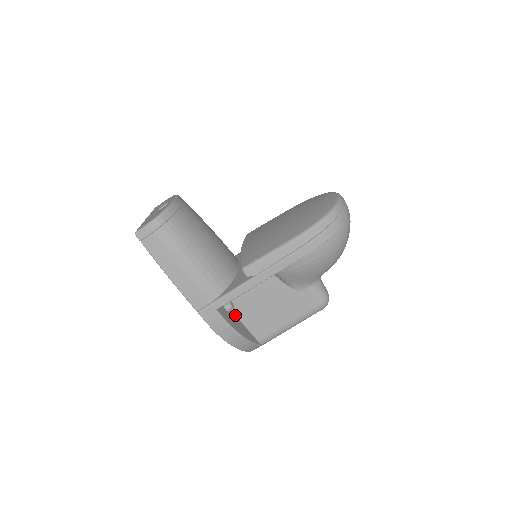
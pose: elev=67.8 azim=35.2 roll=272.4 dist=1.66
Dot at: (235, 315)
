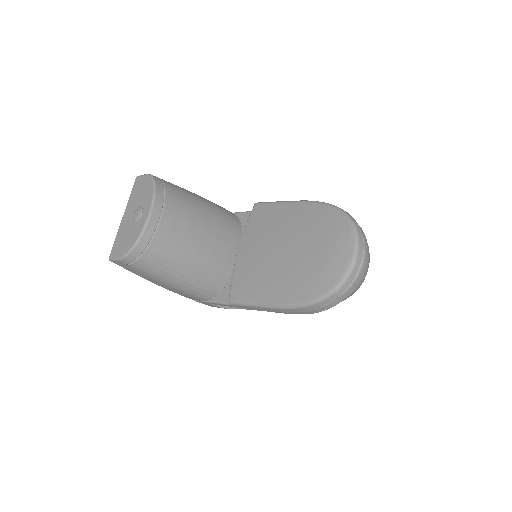
Dot at: occluded
